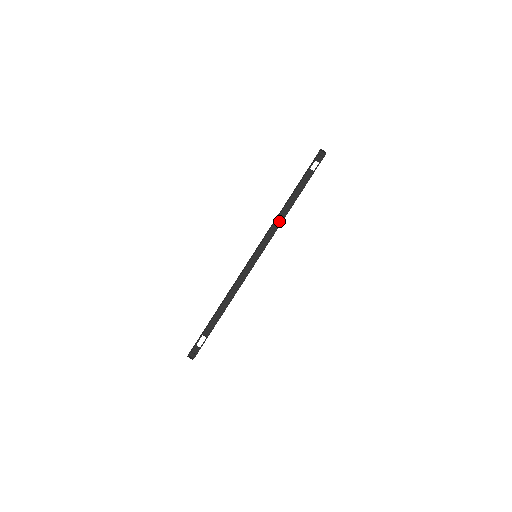
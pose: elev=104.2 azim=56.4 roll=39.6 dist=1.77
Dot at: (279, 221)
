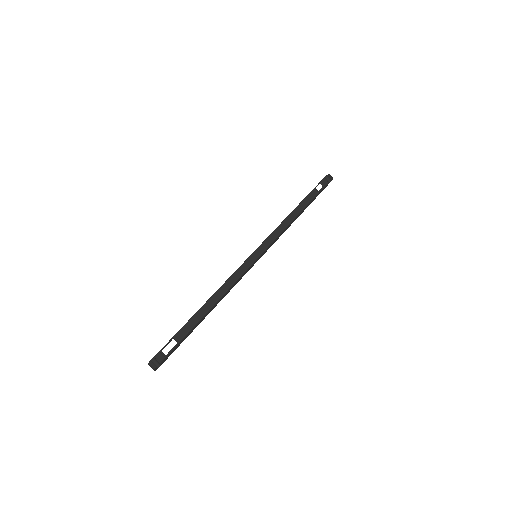
Dot at: (282, 227)
